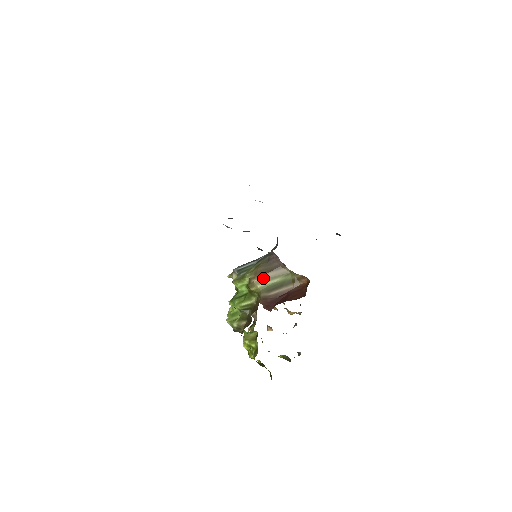
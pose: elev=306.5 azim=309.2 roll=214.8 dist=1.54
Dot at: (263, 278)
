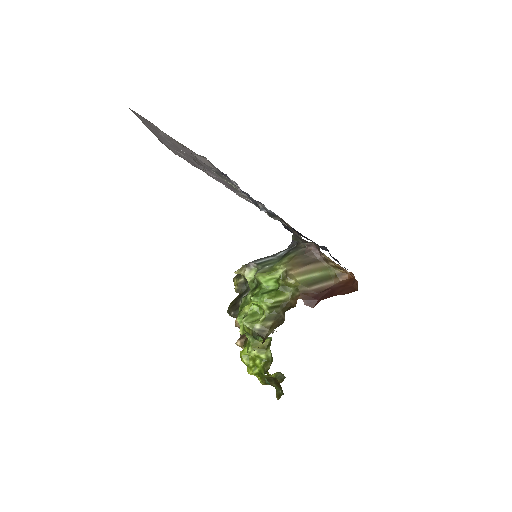
Dot at: (302, 270)
